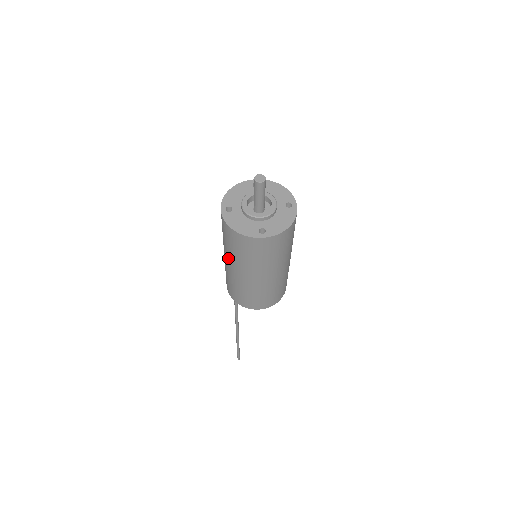
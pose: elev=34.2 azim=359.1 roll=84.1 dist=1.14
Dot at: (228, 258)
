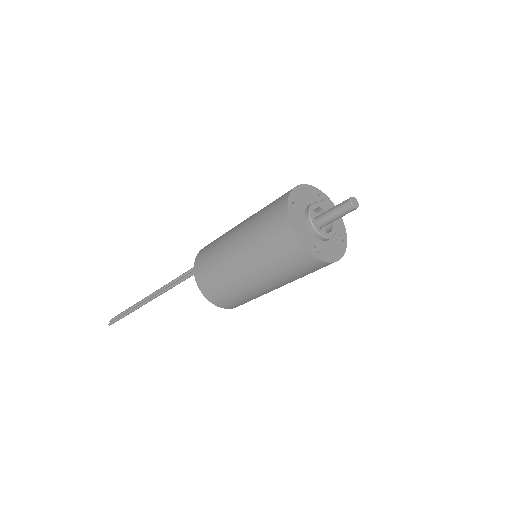
Dot at: (244, 245)
